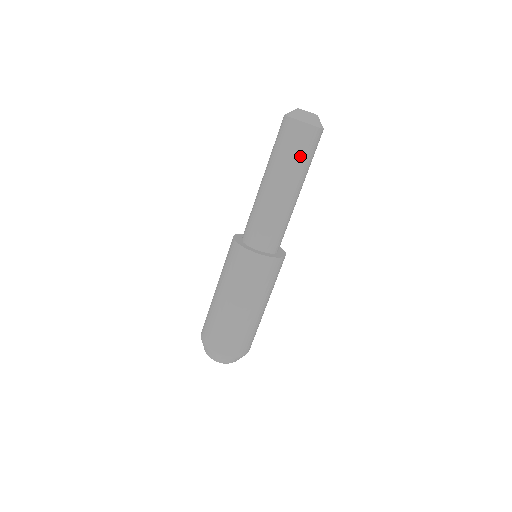
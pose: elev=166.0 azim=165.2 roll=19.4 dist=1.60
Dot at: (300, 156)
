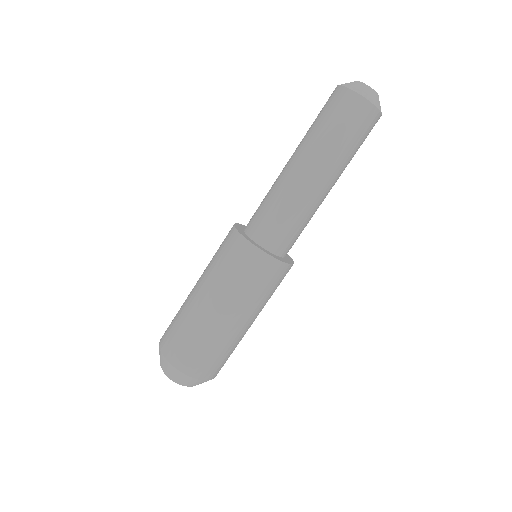
Dot at: (341, 135)
